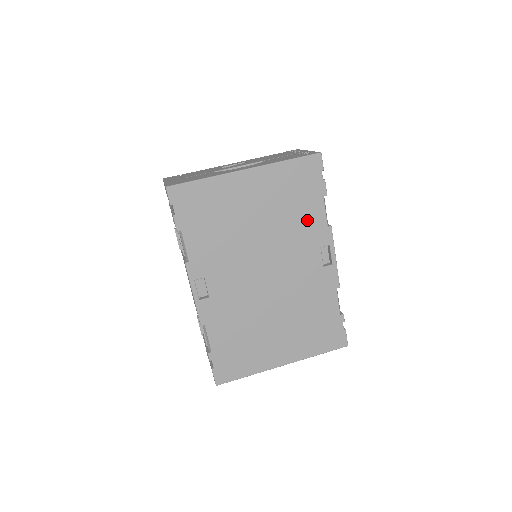
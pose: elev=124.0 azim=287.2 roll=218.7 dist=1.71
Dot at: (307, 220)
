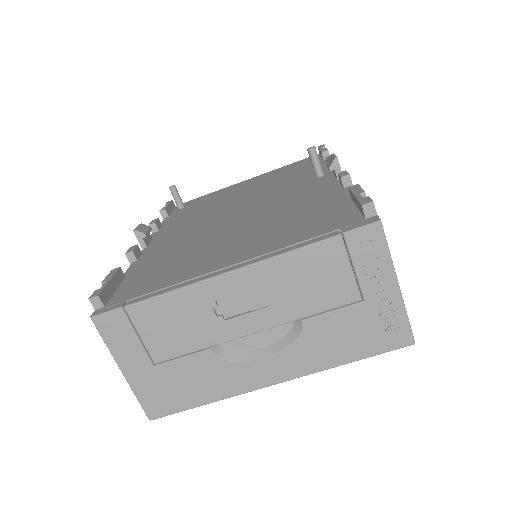
Dot at: occluded
